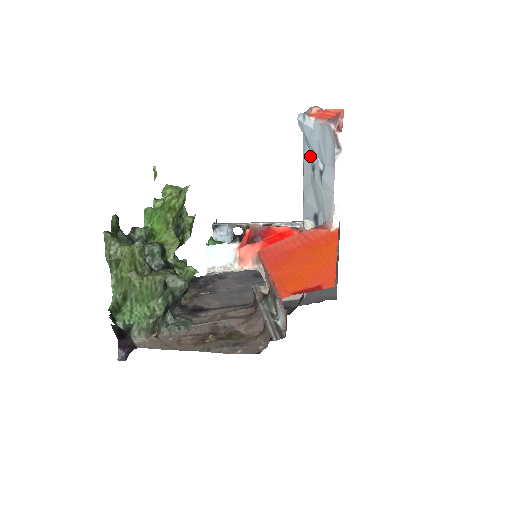
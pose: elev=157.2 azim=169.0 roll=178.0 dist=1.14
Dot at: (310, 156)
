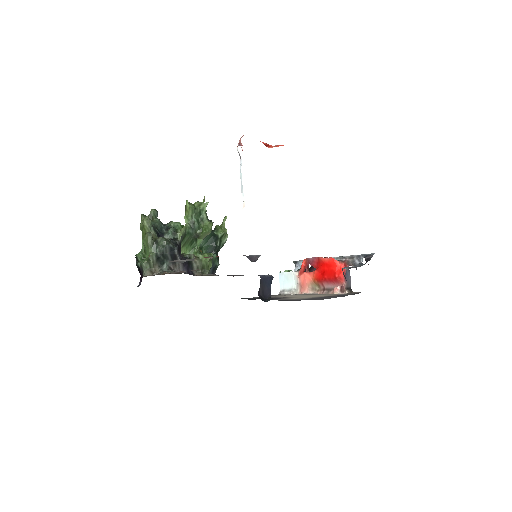
Dot at: occluded
